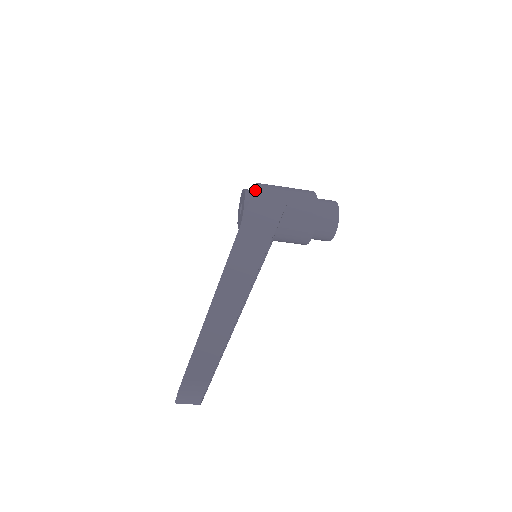
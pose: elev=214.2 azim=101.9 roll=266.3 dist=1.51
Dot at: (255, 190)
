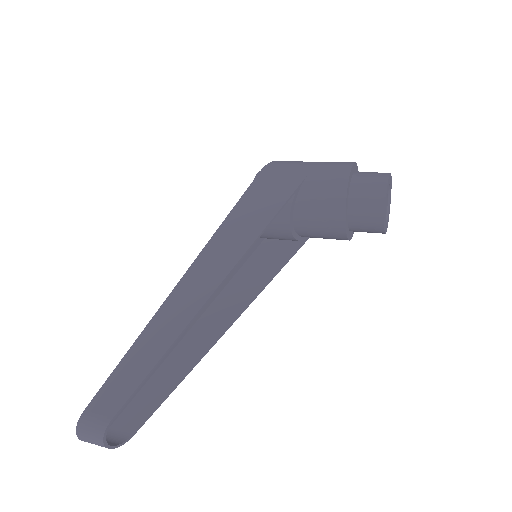
Dot at: (263, 169)
